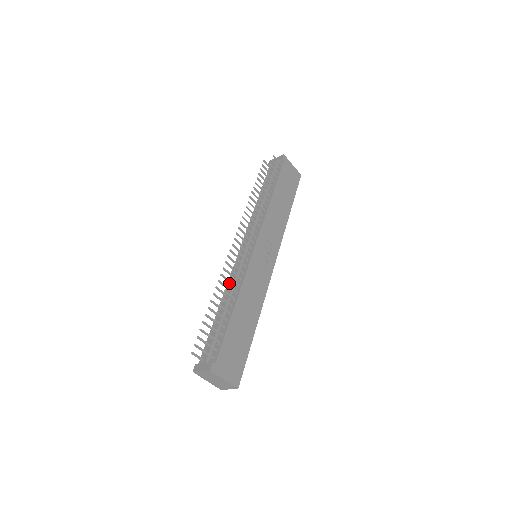
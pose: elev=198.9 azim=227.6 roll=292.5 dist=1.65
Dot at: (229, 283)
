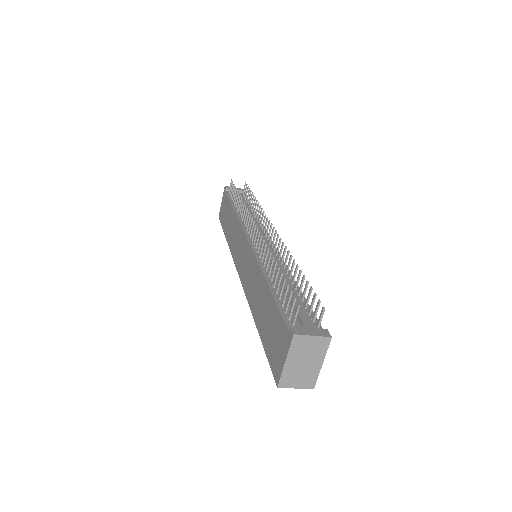
Dot at: (261, 261)
